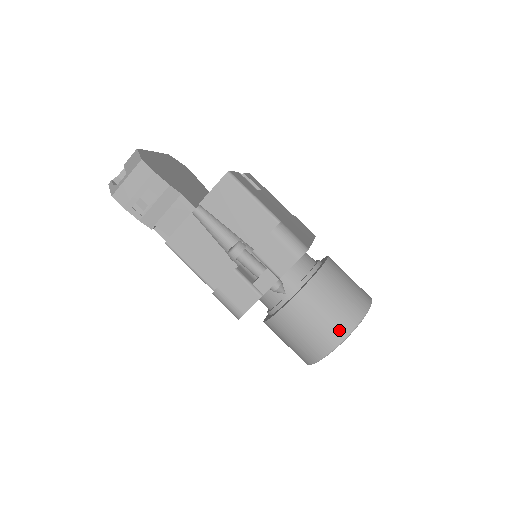
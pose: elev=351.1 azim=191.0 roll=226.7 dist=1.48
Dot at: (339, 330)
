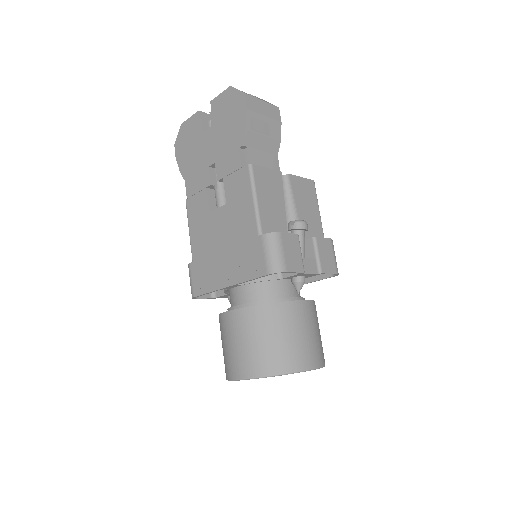
Dot at: (320, 356)
